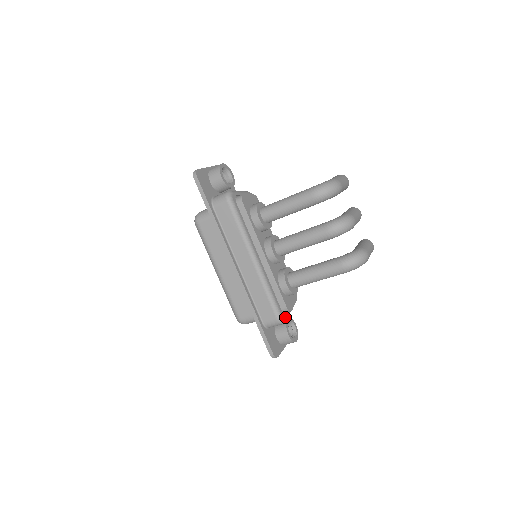
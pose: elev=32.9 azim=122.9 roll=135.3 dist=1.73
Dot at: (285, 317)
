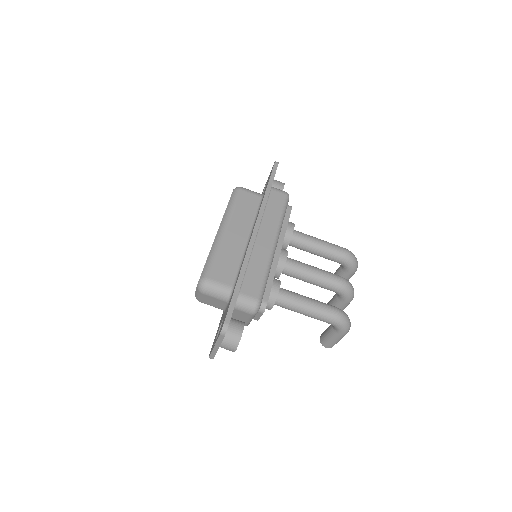
Dot at: occluded
